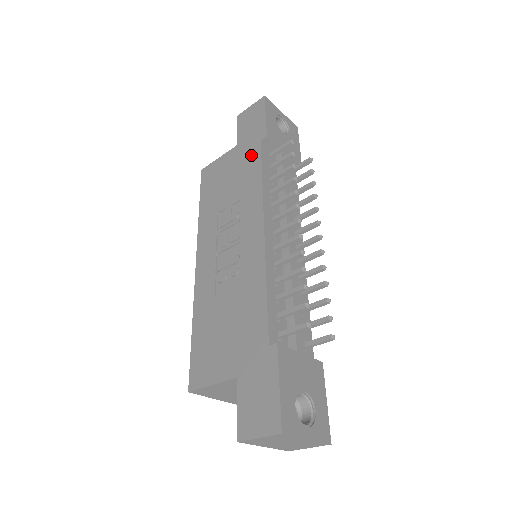
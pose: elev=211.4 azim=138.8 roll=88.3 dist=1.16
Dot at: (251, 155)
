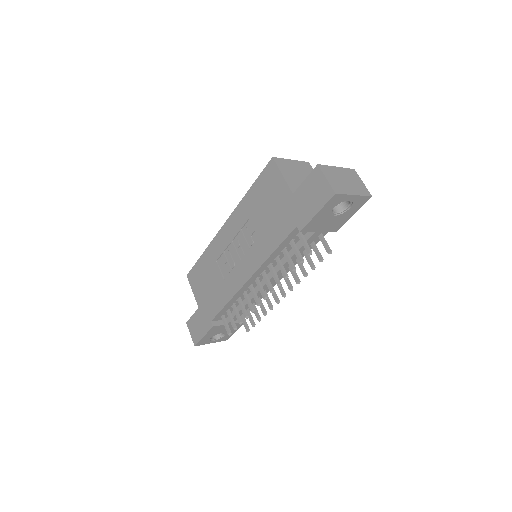
Dot at: (286, 224)
